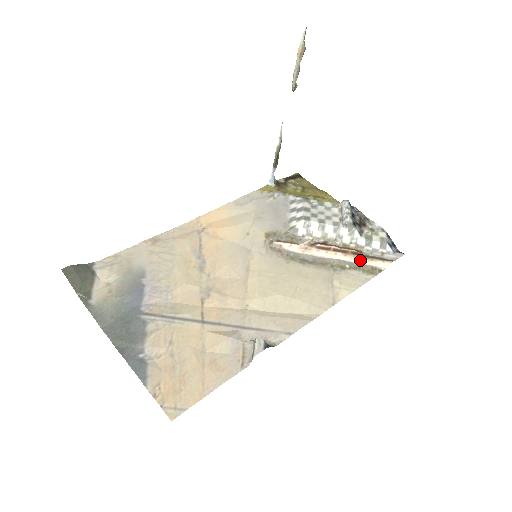
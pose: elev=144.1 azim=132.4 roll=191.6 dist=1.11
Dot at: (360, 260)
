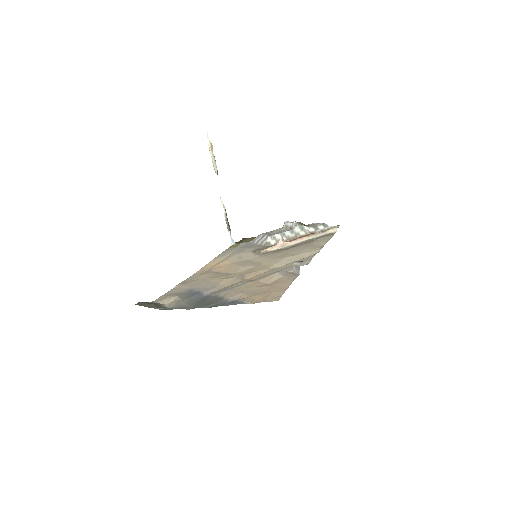
Dot at: (319, 235)
